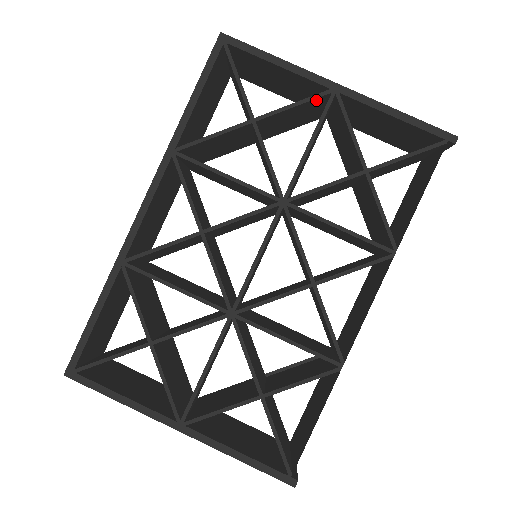
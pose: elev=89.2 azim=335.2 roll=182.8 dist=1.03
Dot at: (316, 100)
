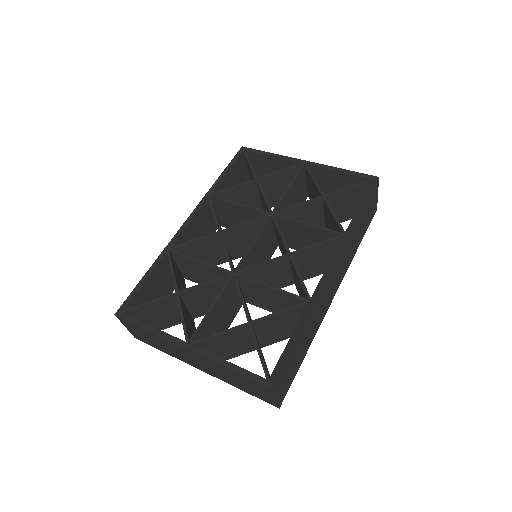
Dot at: (294, 170)
